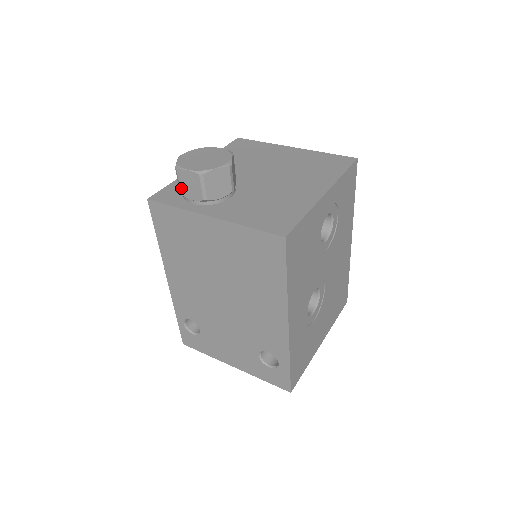
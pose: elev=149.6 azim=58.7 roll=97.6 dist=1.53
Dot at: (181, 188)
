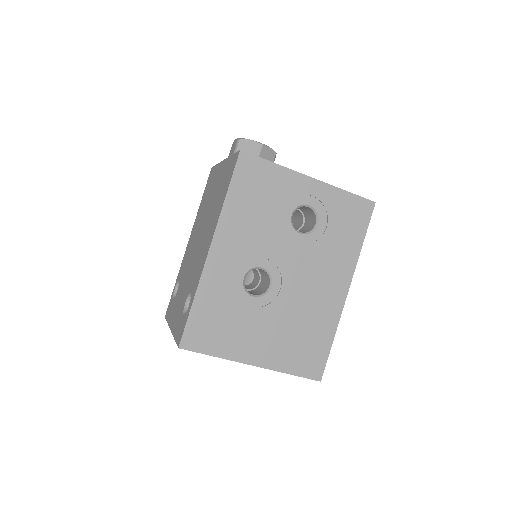
Dot at: occluded
